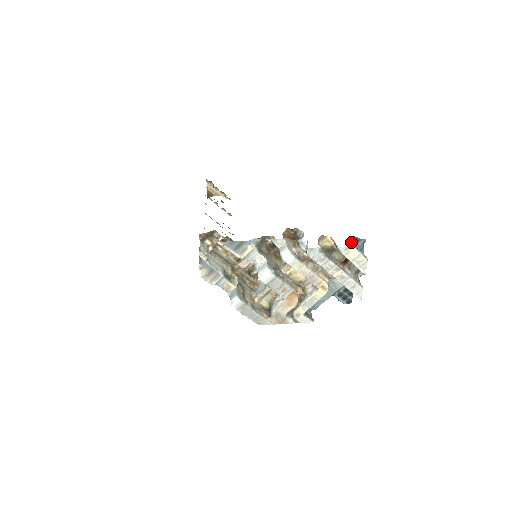
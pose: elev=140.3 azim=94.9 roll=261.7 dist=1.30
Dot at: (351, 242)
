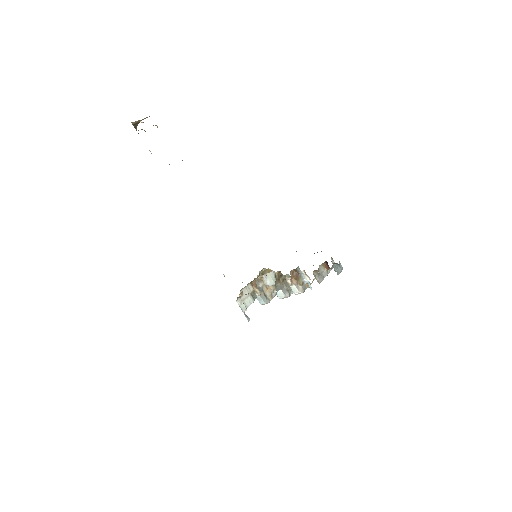
Dot at: (334, 269)
